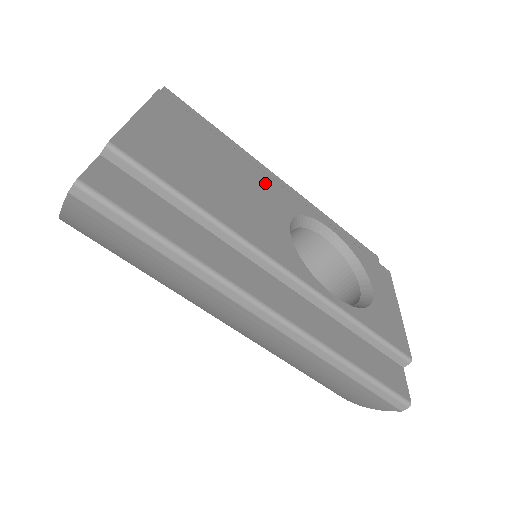
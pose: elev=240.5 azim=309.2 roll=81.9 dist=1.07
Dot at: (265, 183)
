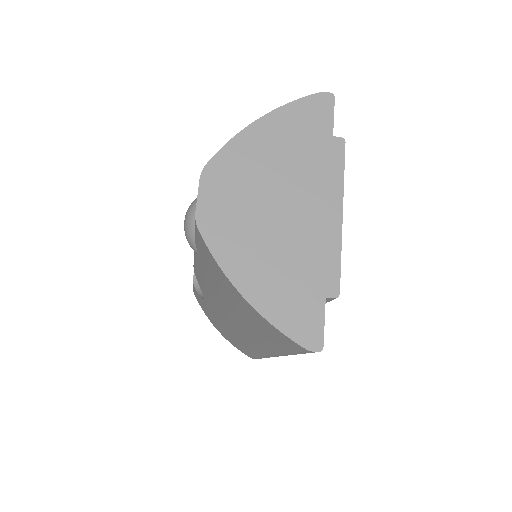
Dot at: occluded
